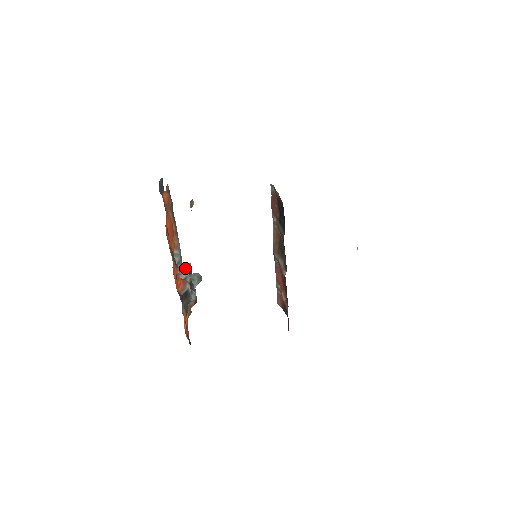
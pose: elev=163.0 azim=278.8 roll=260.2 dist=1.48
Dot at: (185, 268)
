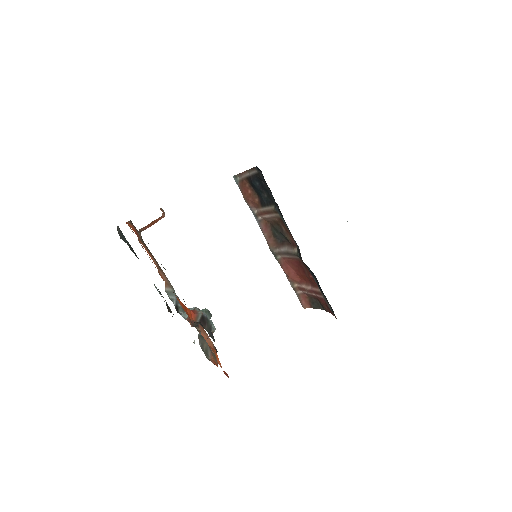
Dot at: occluded
